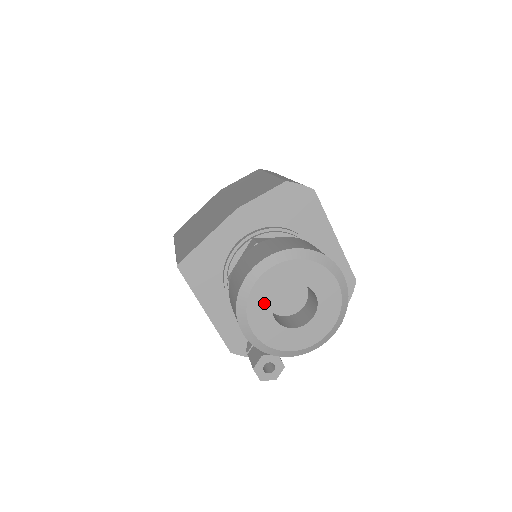
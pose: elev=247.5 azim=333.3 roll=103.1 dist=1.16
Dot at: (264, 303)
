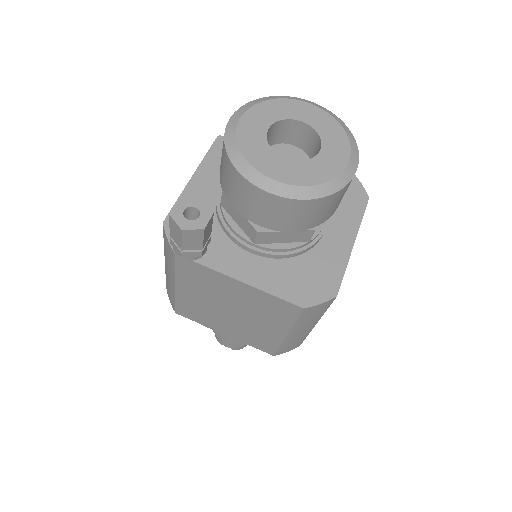
Dot at: (275, 114)
